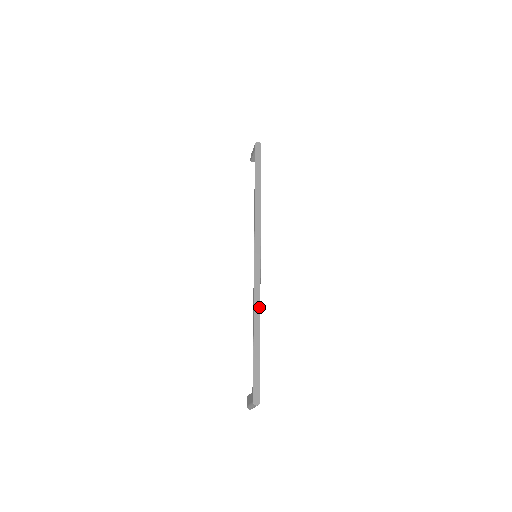
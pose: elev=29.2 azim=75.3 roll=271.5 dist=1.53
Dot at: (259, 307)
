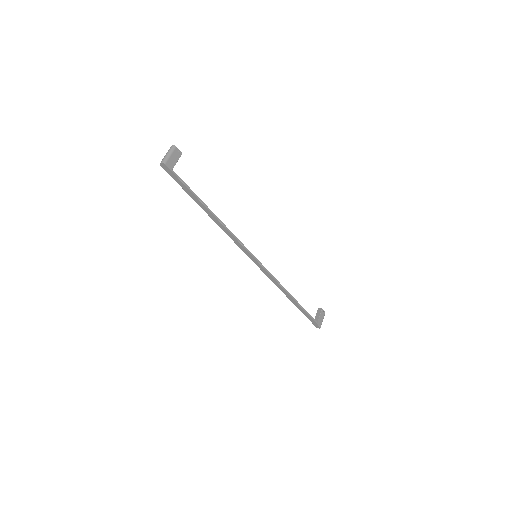
Dot at: (283, 290)
